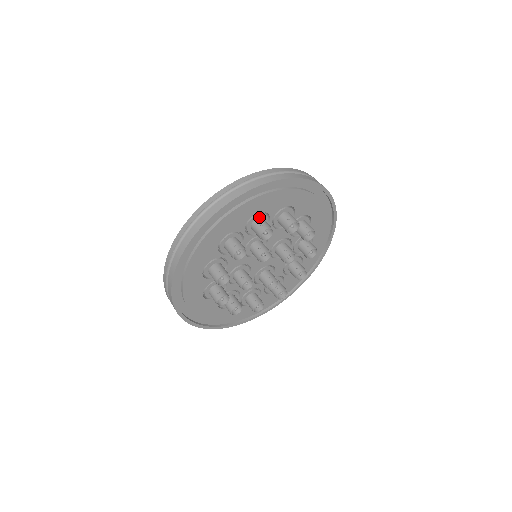
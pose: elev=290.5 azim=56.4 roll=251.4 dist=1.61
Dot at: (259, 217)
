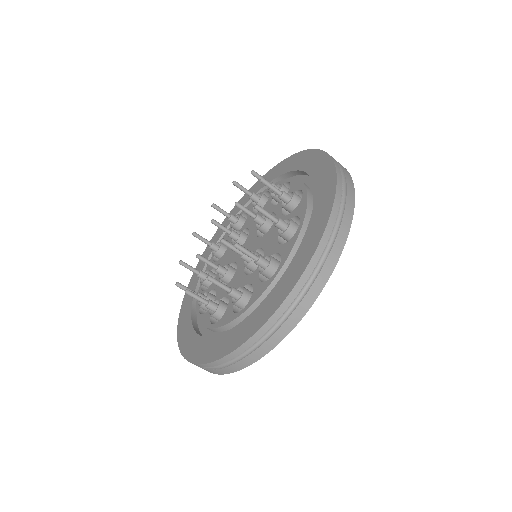
Dot at: occluded
